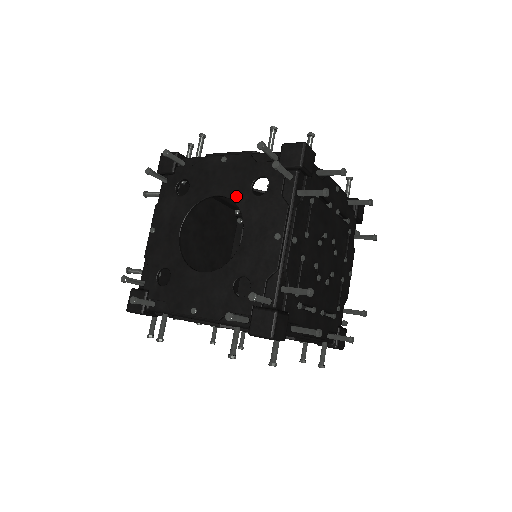
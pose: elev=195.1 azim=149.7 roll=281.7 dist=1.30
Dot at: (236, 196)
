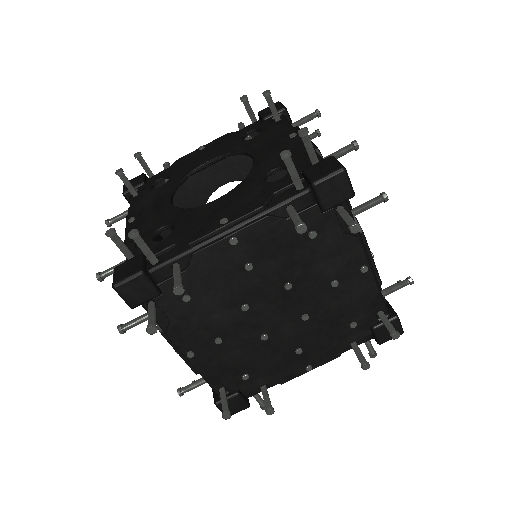
Dot at: (229, 150)
